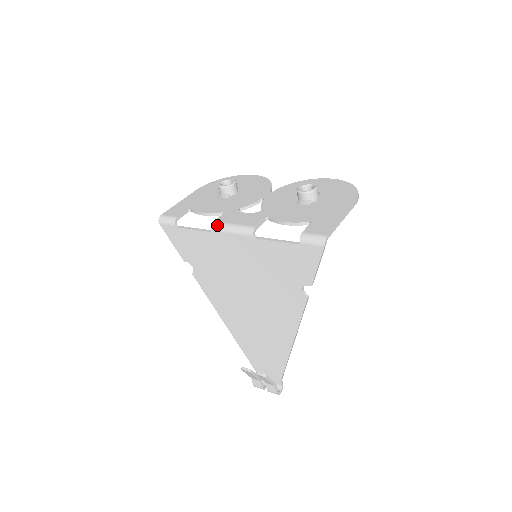
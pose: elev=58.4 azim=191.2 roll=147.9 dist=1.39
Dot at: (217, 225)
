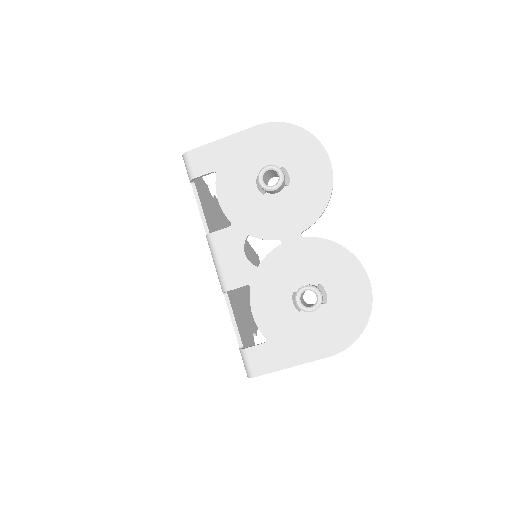
Dot at: (210, 242)
